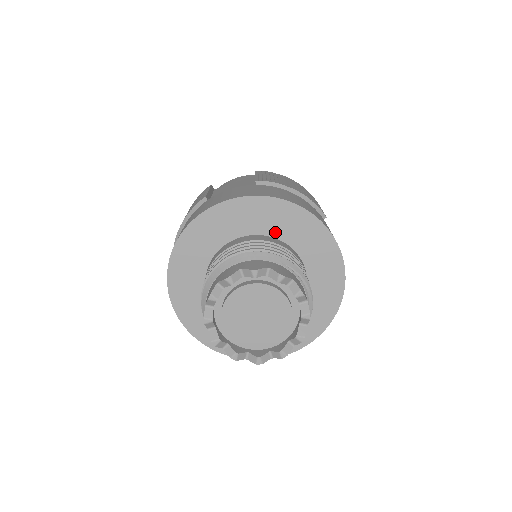
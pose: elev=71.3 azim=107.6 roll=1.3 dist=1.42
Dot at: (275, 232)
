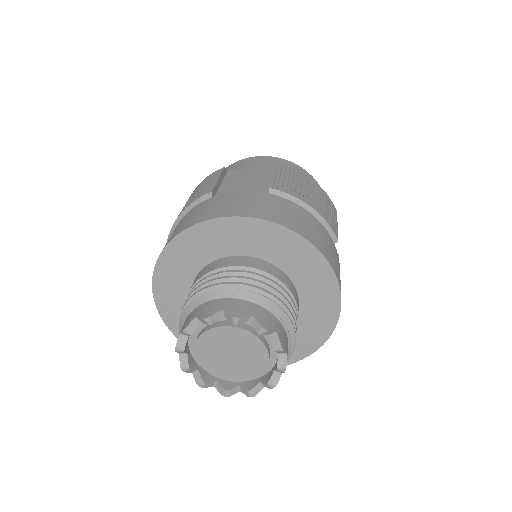
Dot at: (274, 259)
